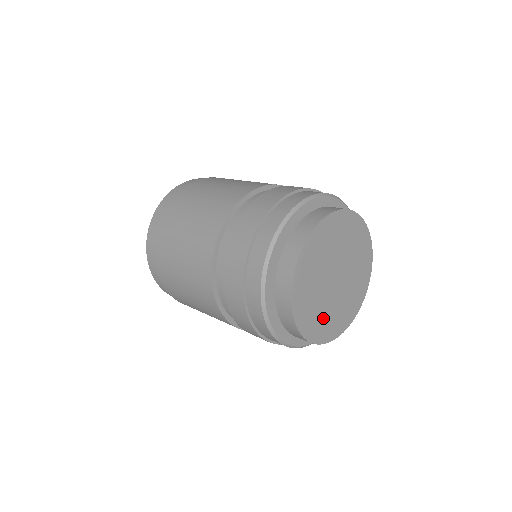
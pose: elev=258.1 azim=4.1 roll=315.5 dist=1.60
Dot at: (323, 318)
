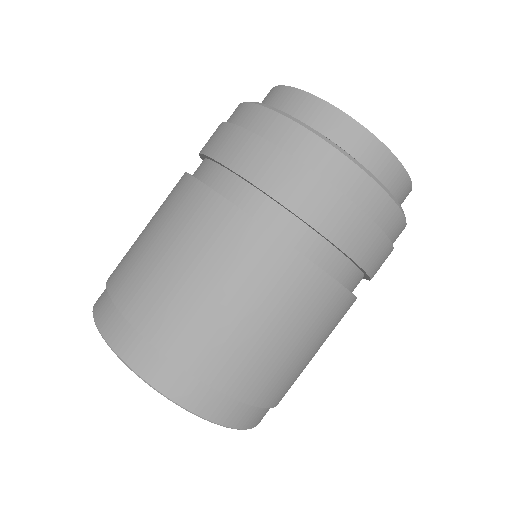
Dot at: occluded
